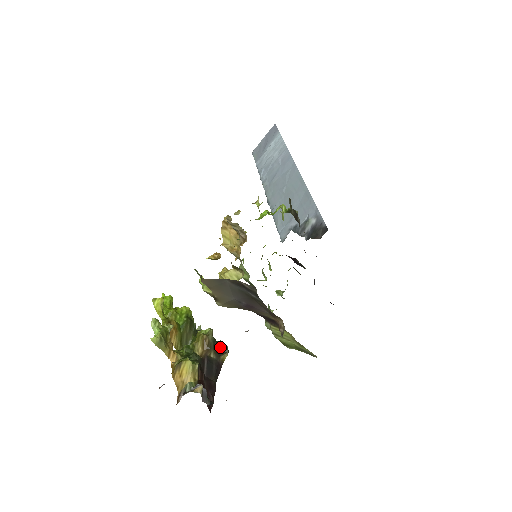
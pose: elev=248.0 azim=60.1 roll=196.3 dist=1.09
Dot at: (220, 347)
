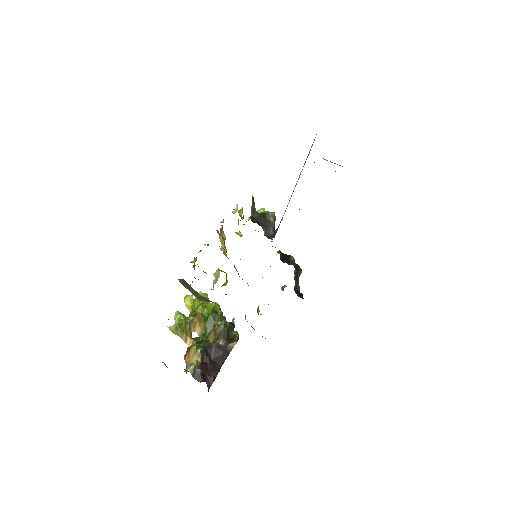
Dot at: (232, 336)
